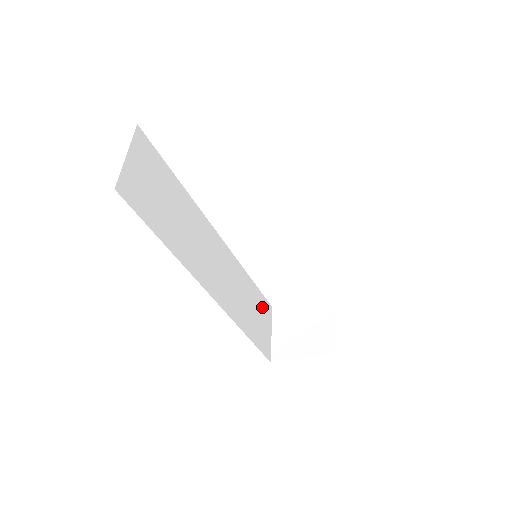
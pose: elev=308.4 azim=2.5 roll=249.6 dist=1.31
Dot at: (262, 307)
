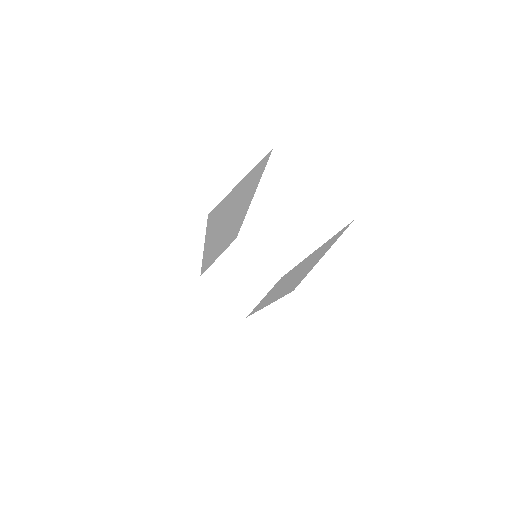
Dot at: occluded
